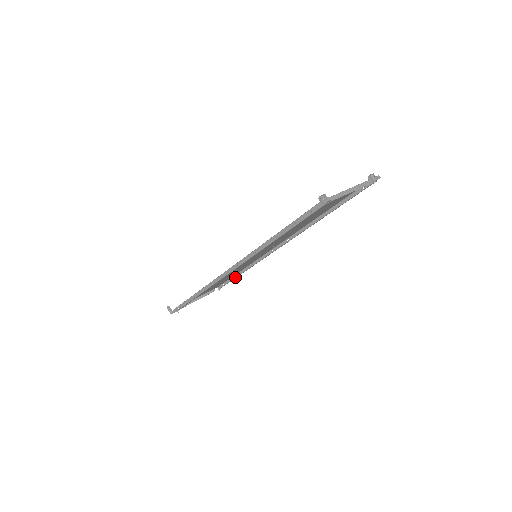
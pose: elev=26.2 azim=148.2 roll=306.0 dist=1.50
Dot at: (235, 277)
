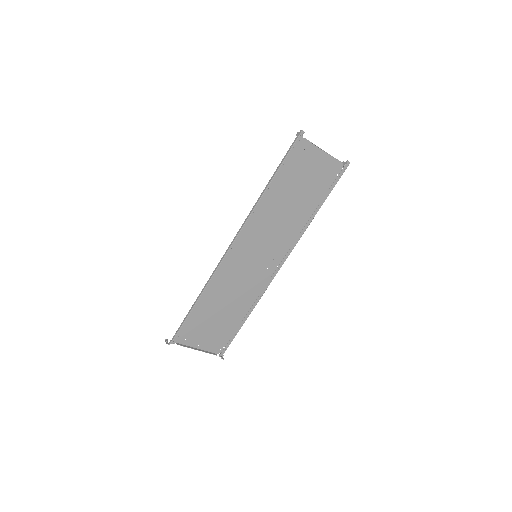
Dot at: (238, 326)
